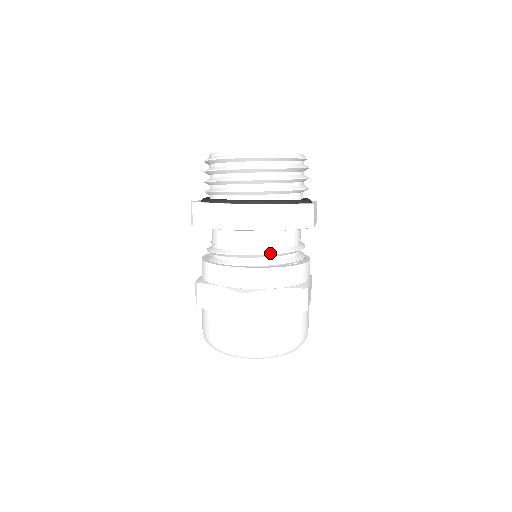
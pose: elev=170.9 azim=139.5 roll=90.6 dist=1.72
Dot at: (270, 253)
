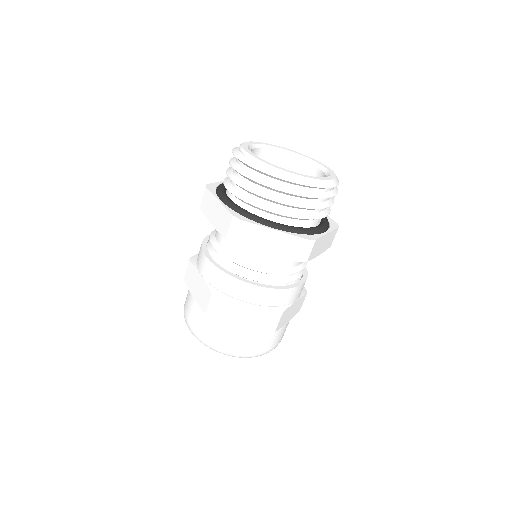
Dot at: (255, 269)
